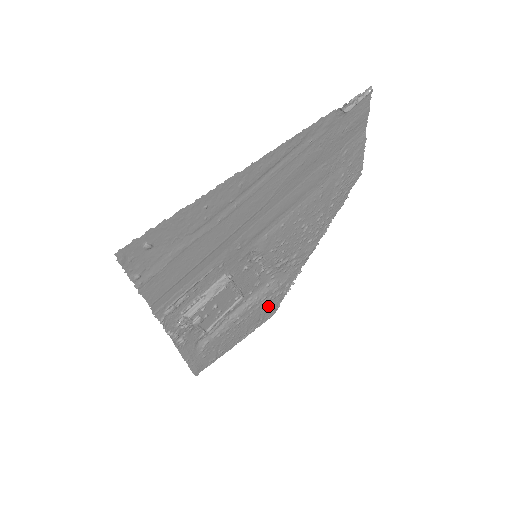
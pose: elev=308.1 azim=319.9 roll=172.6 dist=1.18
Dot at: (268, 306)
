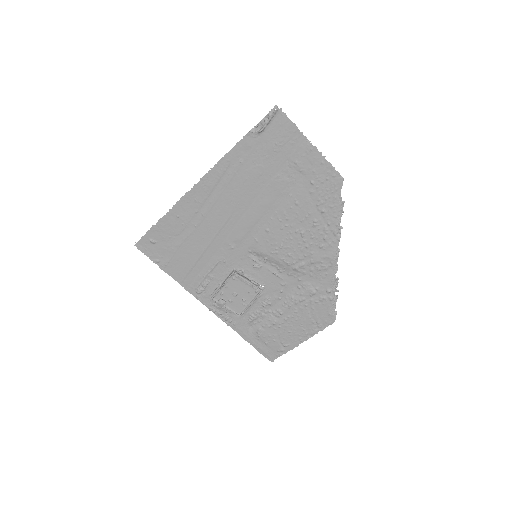
Dot at: (317, 310)
